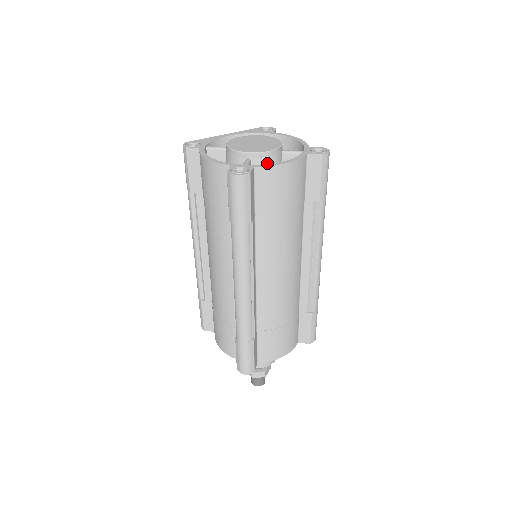
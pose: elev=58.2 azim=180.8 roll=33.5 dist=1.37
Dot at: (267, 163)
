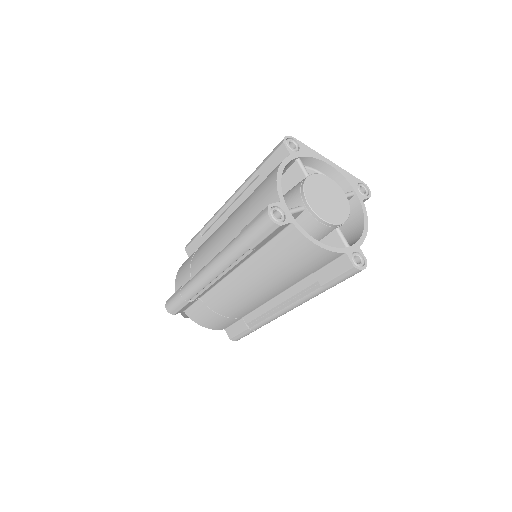
Dot at: (313, 225)
